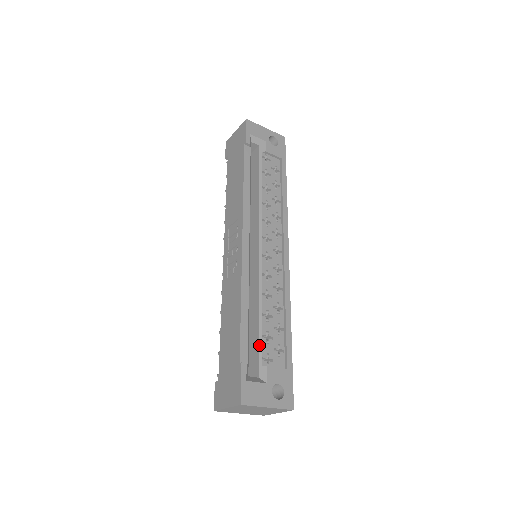
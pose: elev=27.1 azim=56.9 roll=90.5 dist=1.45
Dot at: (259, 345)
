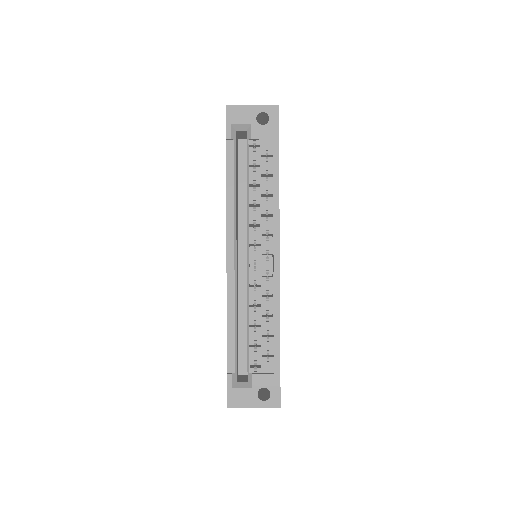
Dot at: (247, 354)
